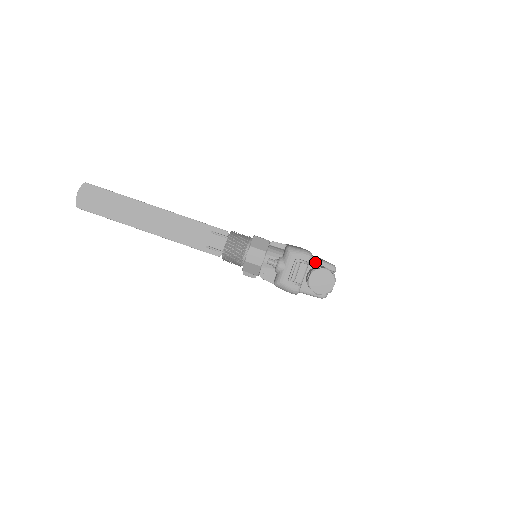
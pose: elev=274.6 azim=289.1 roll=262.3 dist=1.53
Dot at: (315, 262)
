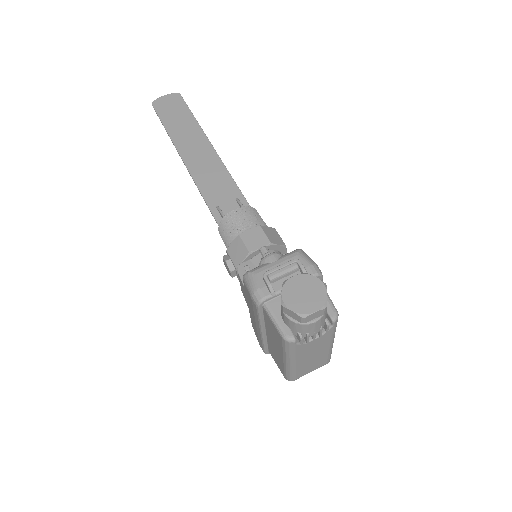
Dot at: occluded
